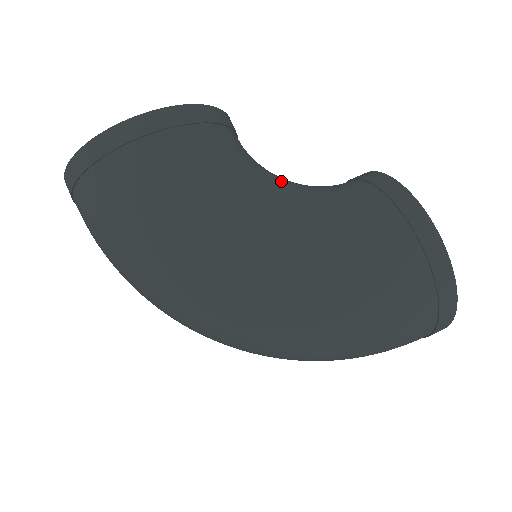
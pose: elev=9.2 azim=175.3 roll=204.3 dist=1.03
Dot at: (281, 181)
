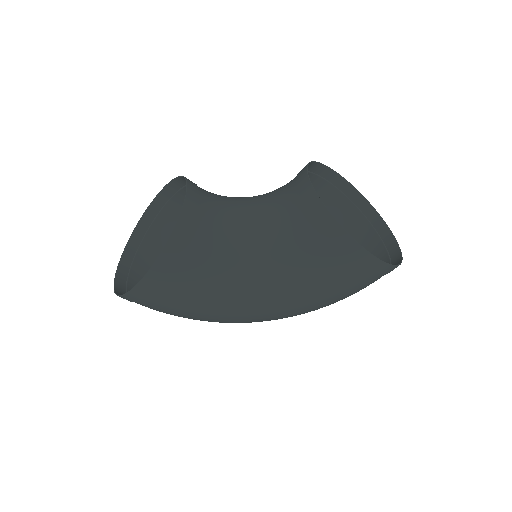
Dot at: (251, 244)
